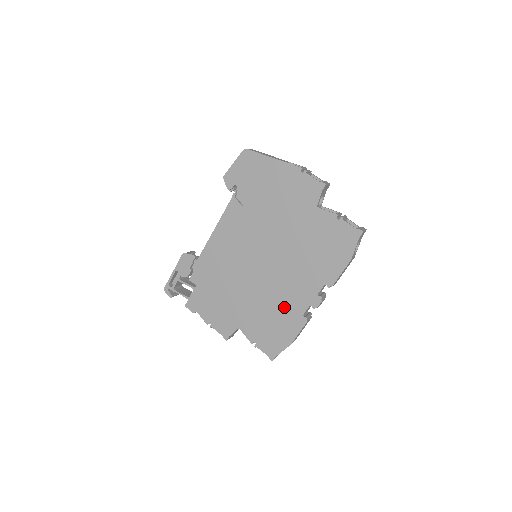
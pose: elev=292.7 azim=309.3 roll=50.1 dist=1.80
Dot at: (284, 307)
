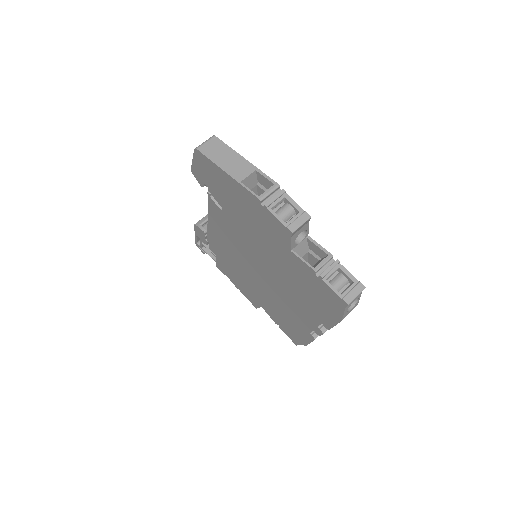
Dot at: (291, 317)
